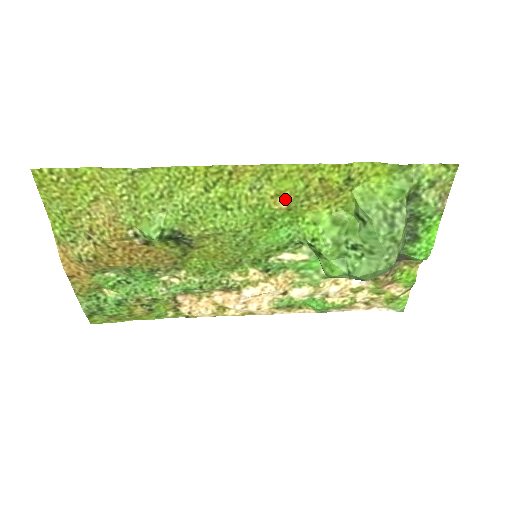
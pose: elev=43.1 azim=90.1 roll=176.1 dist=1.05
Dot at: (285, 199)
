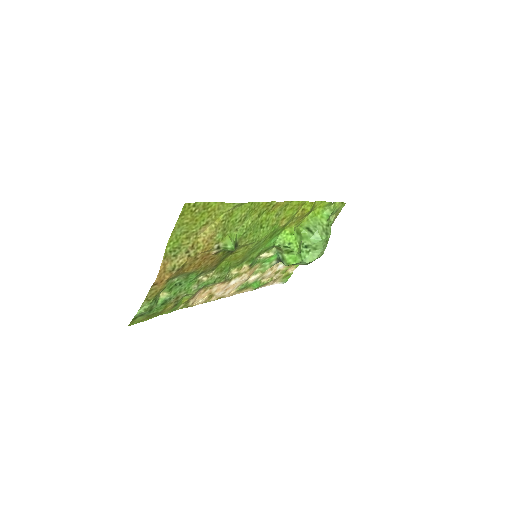
Dot at: (286, 221)
